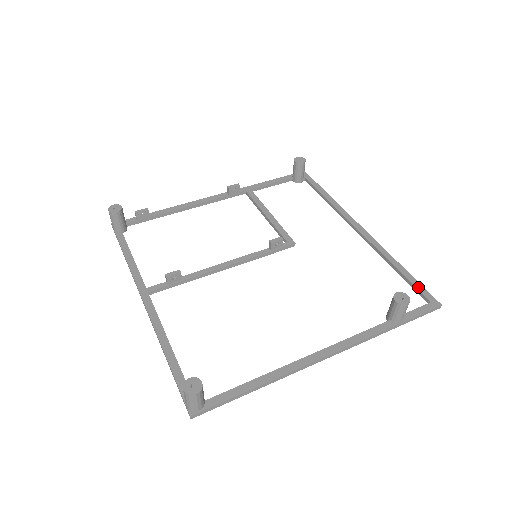
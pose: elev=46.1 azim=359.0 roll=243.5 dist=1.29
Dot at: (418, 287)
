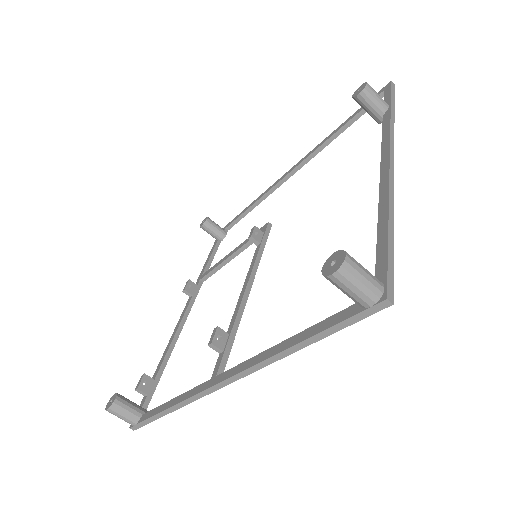
Dot at: occluded
